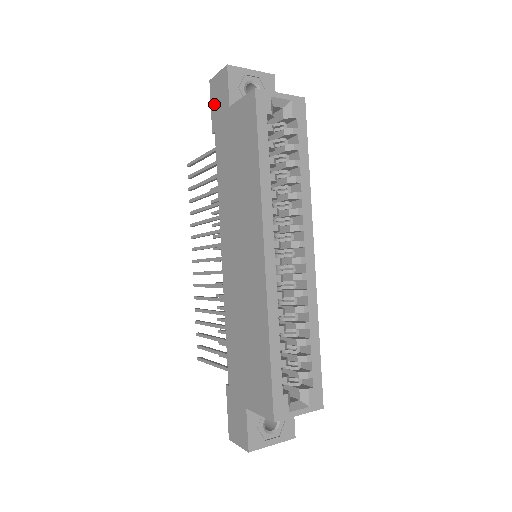
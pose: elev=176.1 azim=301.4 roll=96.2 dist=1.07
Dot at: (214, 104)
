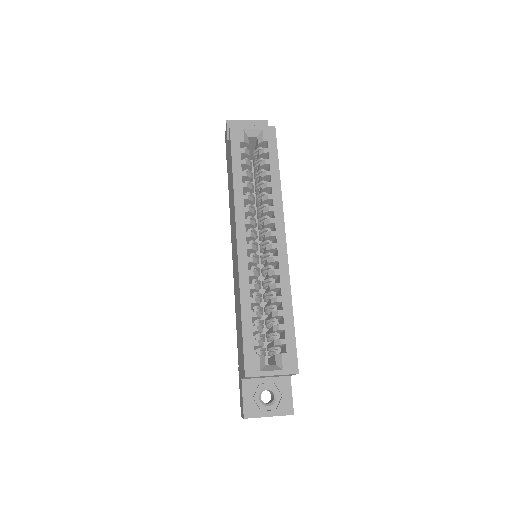
Dot at: (226, 151)
